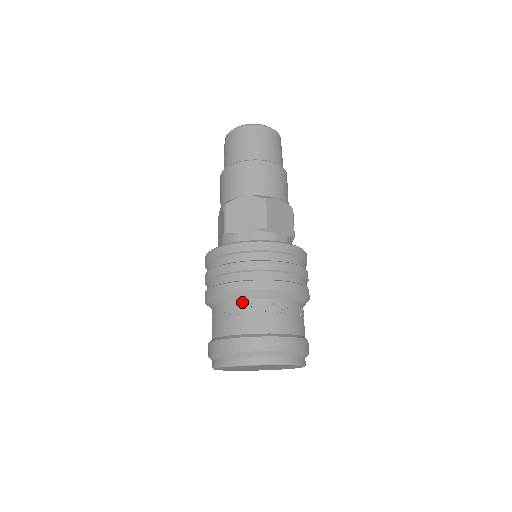
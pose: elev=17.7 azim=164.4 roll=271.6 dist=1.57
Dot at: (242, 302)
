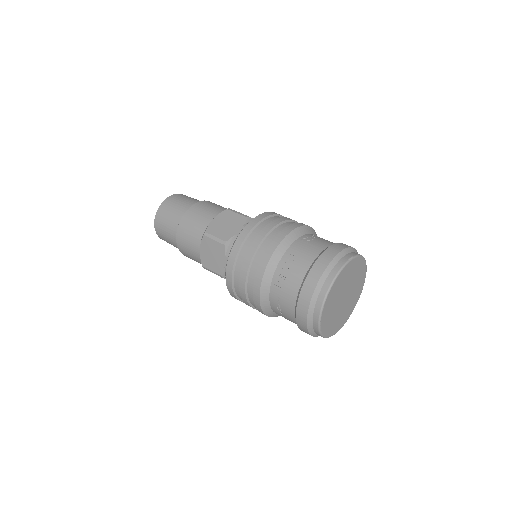
Dot at: (271, 292)
